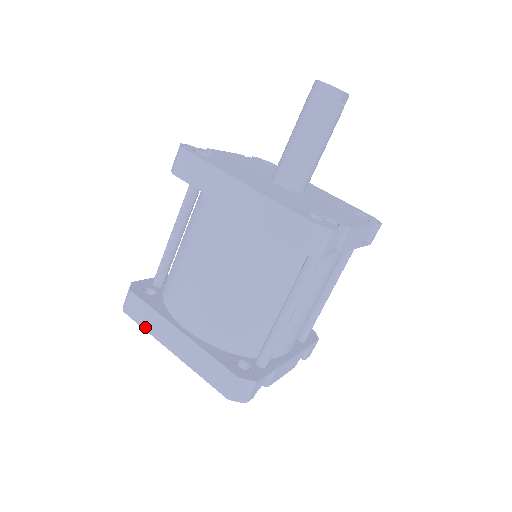
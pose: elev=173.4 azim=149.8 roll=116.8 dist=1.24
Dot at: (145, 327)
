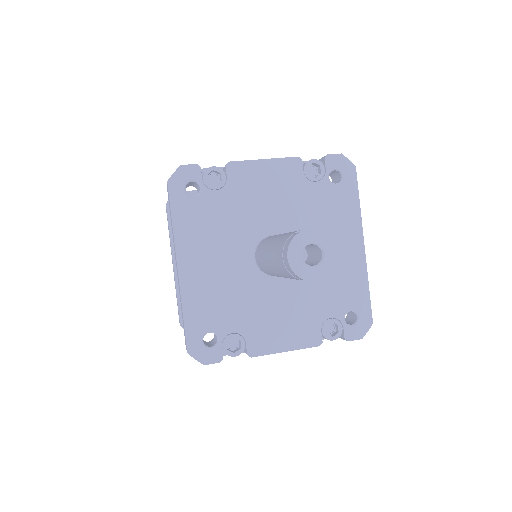
Dot at: occluded
